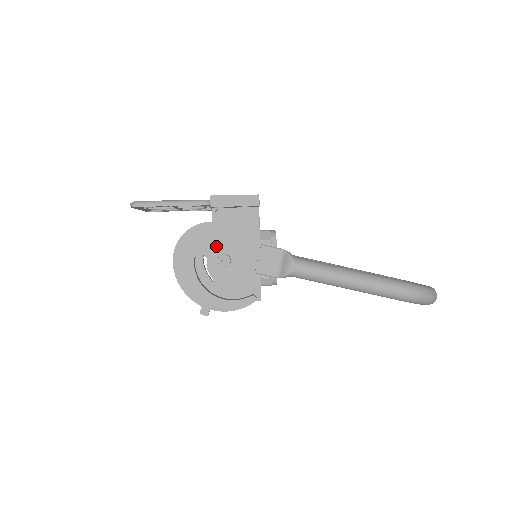
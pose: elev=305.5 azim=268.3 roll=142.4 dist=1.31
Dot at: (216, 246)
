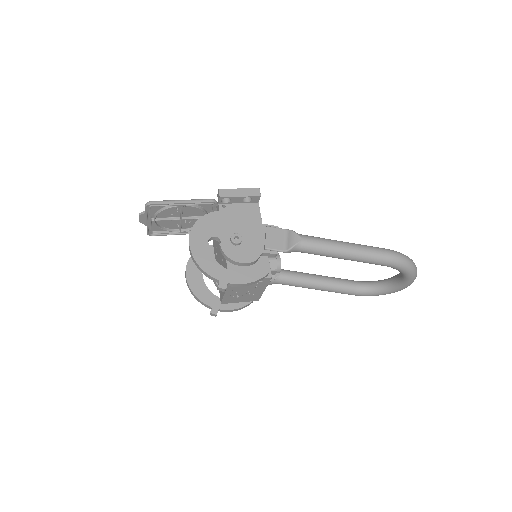
Dot at: (227, 229)
